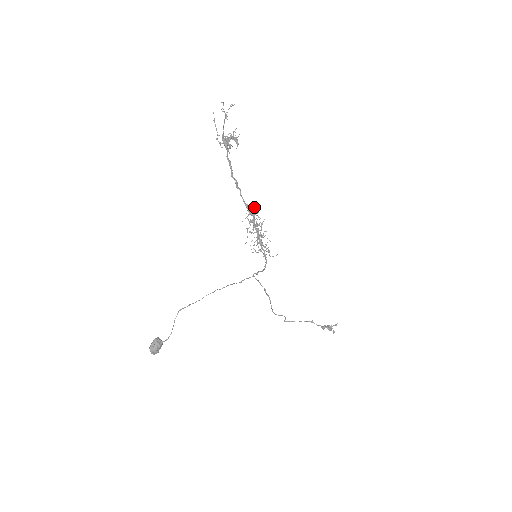
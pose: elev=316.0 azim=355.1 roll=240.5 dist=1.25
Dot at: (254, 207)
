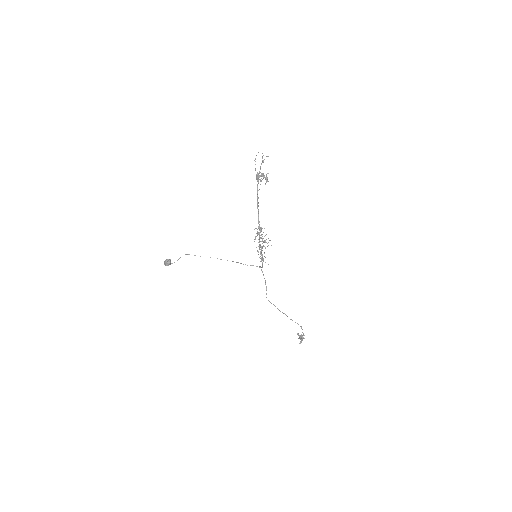
Dot at: occluded
